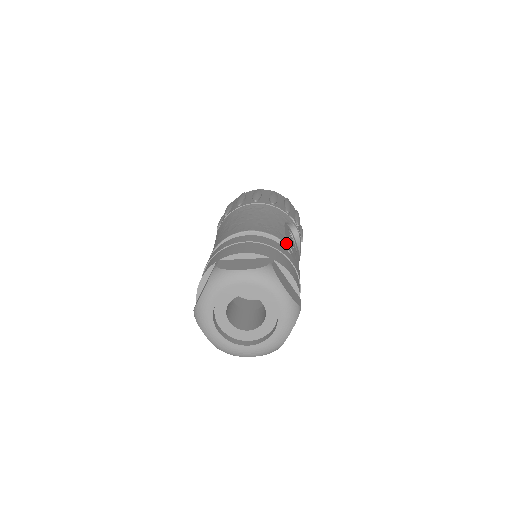
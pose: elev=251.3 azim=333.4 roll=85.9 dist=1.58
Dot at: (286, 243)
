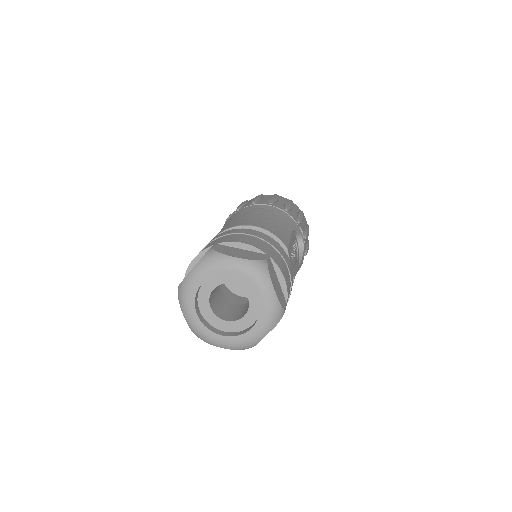
Dot at: (288, 248)
